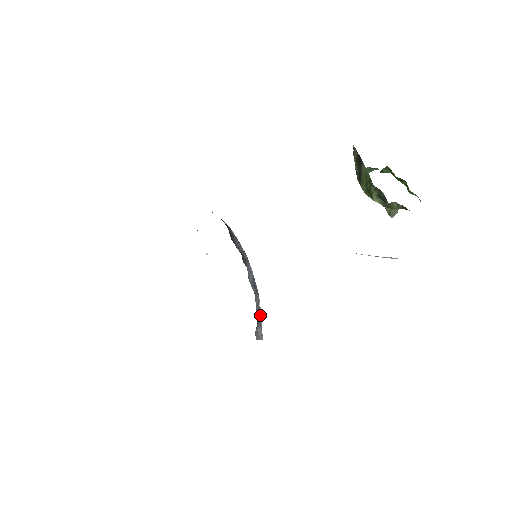
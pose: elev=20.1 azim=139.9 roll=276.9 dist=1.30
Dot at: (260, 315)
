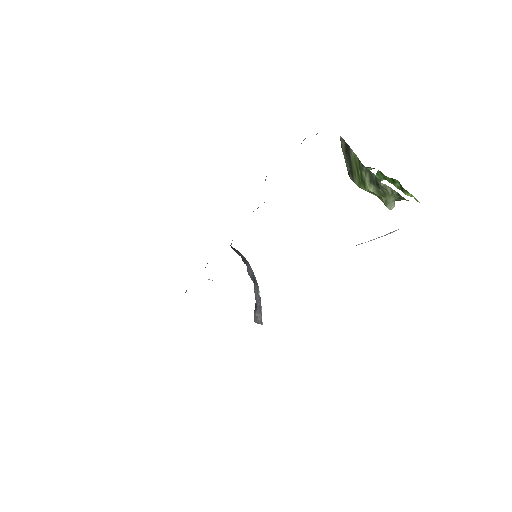
Dot at: (259, 302)
